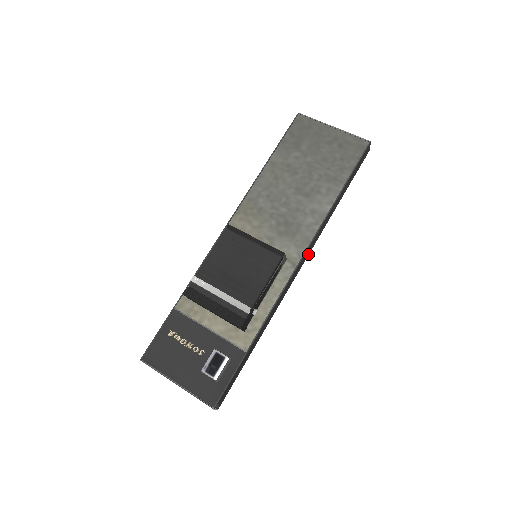
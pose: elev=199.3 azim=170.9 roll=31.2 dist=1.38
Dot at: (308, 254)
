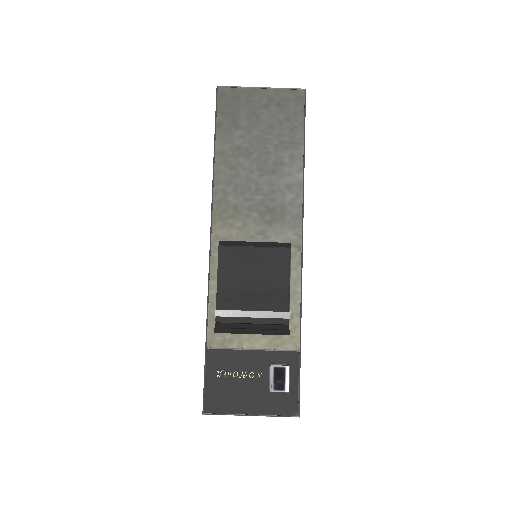
Dot at: occluded
